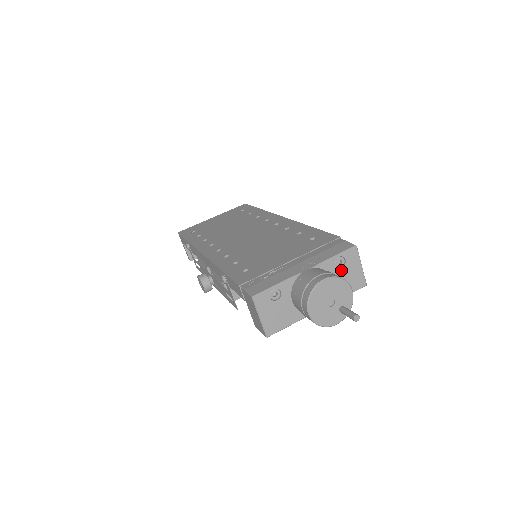
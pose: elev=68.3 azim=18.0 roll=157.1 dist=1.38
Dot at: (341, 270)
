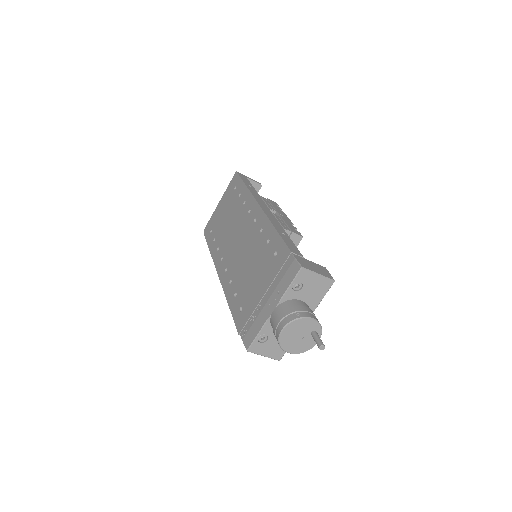
Dot at: (302, 290)
